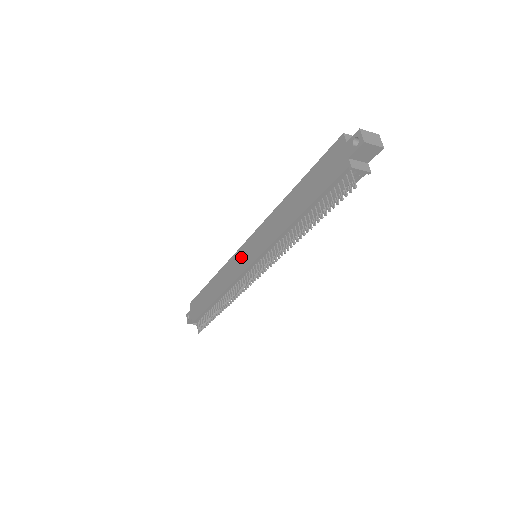
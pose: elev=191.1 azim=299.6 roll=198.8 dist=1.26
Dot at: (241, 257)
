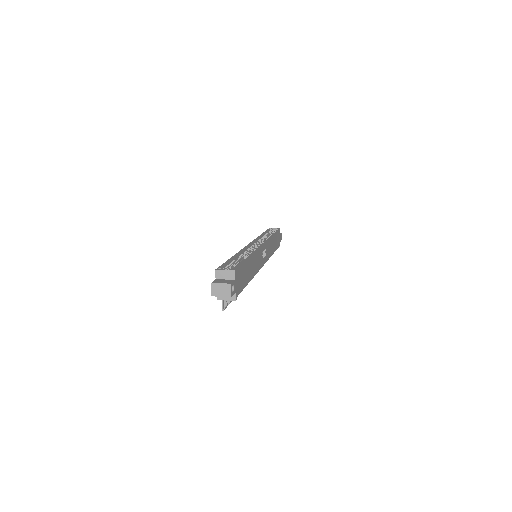
Dot at: occluded
